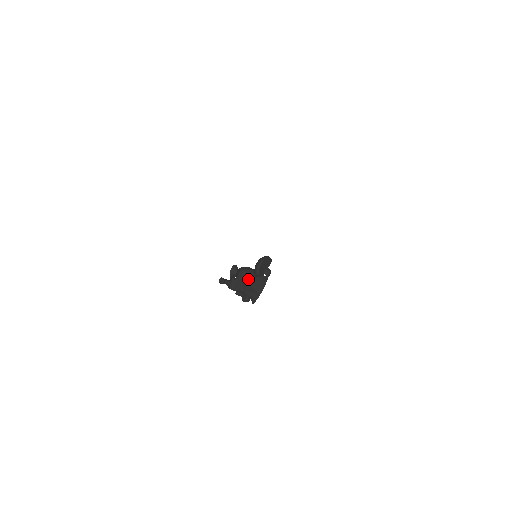
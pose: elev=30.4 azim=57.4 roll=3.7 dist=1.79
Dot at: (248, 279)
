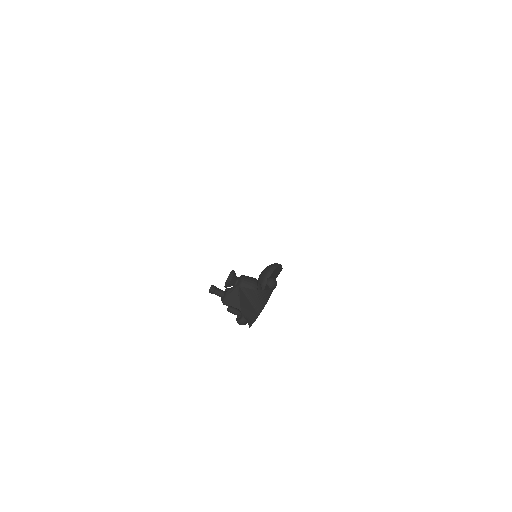
Dot at: (246, 291)
